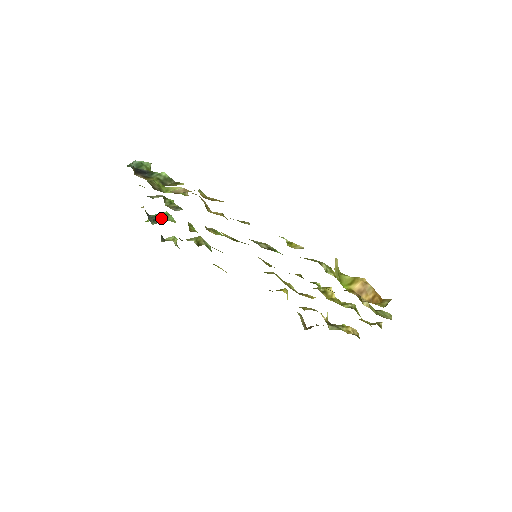
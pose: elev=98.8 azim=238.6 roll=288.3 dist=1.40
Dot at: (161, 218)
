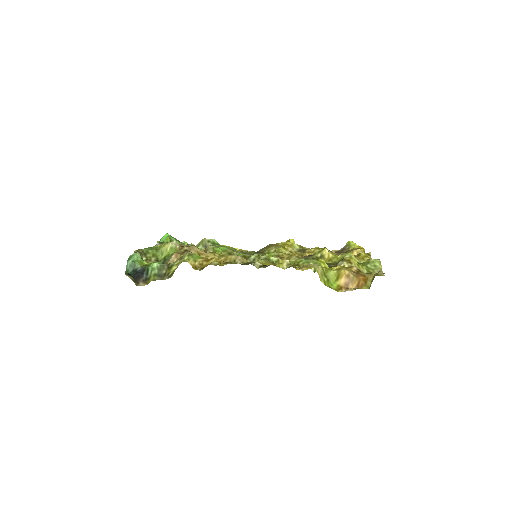
Dot at: occluded
